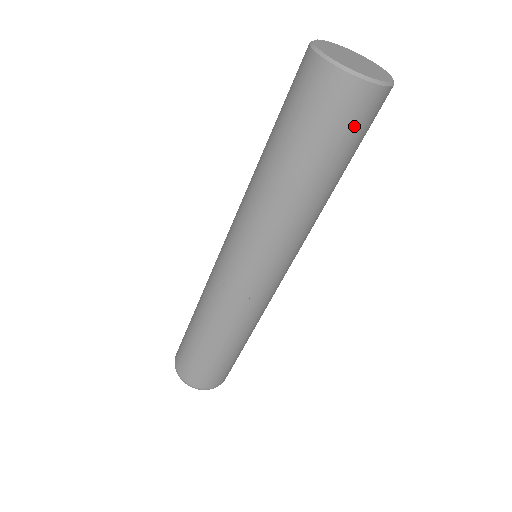
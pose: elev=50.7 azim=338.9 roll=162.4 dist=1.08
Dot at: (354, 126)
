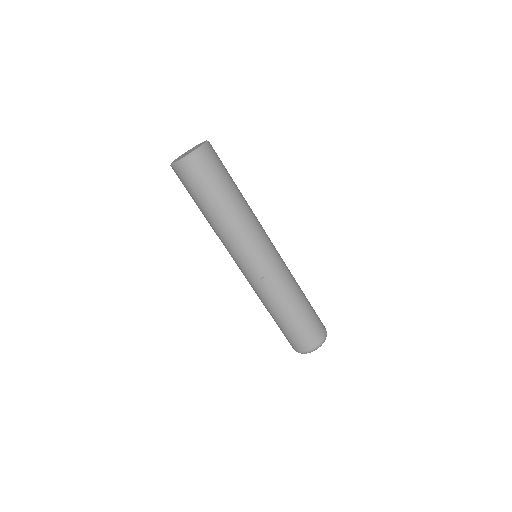
Dot at: (191, 181)
